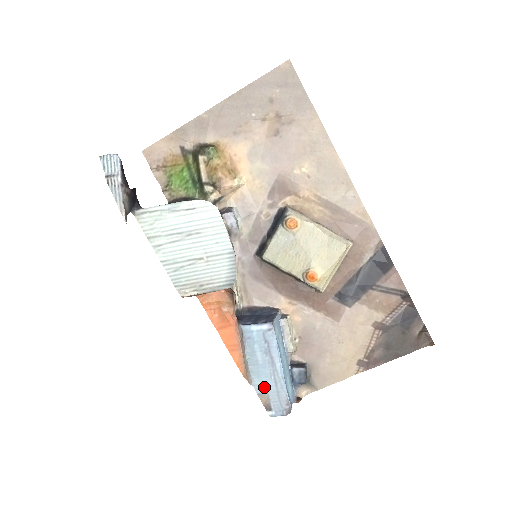
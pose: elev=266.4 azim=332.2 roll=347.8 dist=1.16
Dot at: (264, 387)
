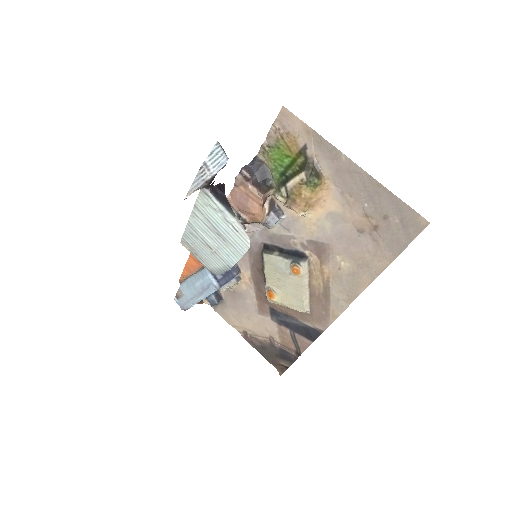
Dot at: (185, 292)
